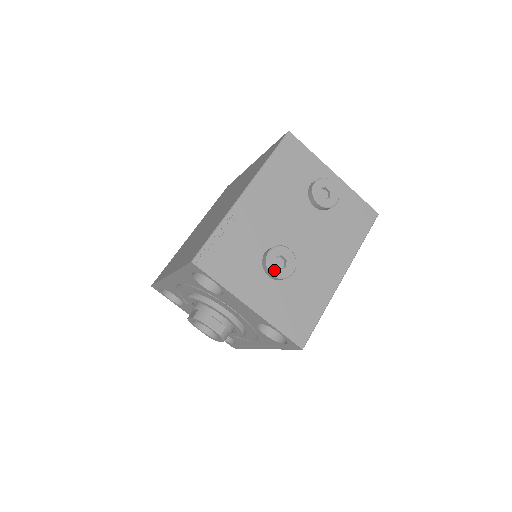
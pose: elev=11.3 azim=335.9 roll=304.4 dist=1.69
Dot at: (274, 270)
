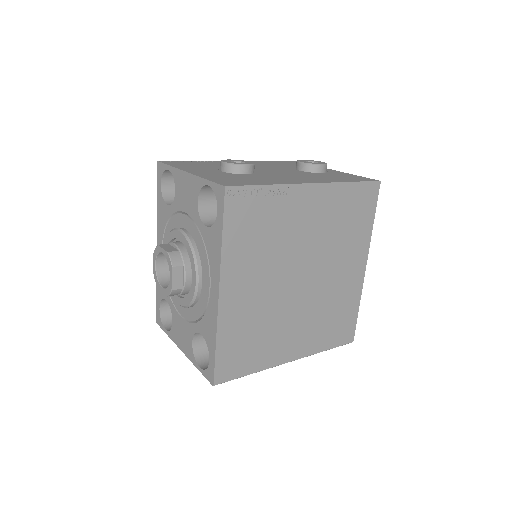
Dot at: occluded
